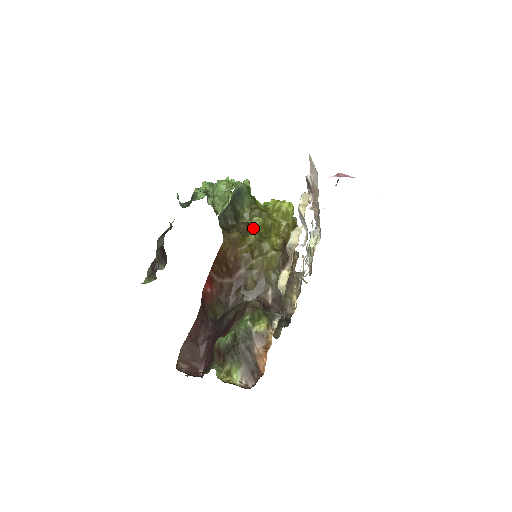
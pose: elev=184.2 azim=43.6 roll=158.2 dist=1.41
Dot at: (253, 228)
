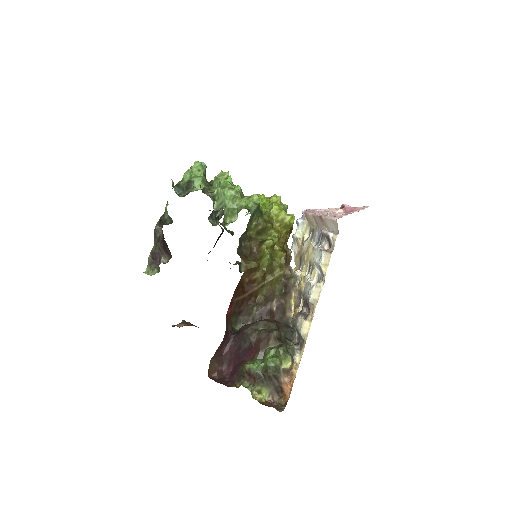
Dot at: (266, 253)
